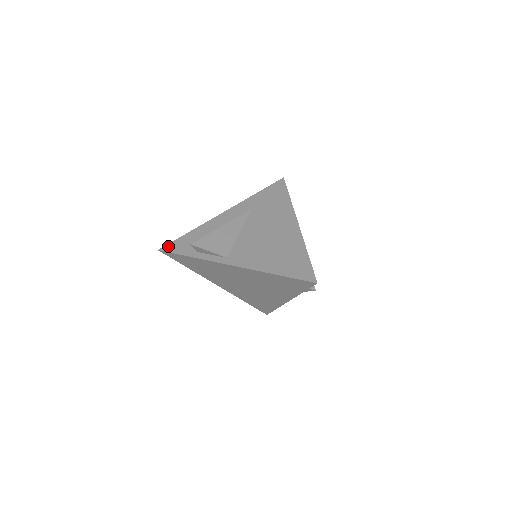
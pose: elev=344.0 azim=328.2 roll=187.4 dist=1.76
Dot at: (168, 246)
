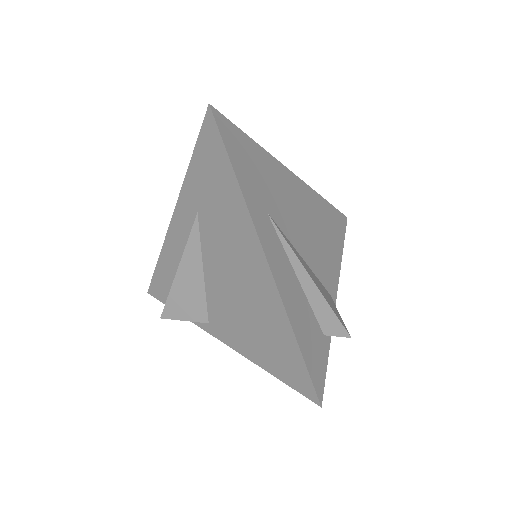
Dot at: (151, 288)
